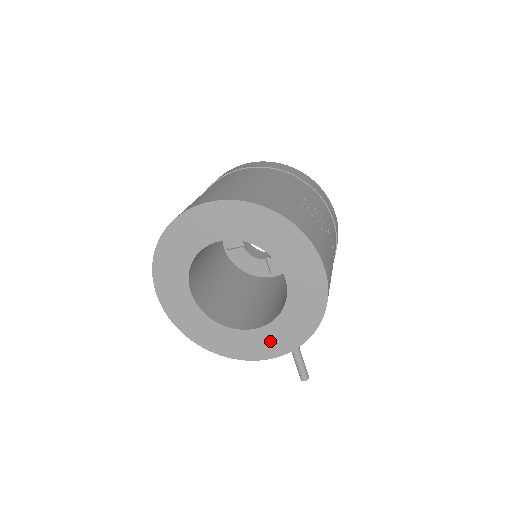
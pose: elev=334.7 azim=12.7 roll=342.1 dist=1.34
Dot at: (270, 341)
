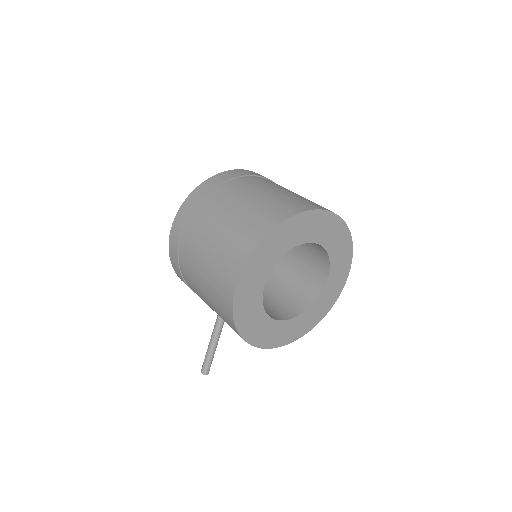
Dot at: (288, 331)
